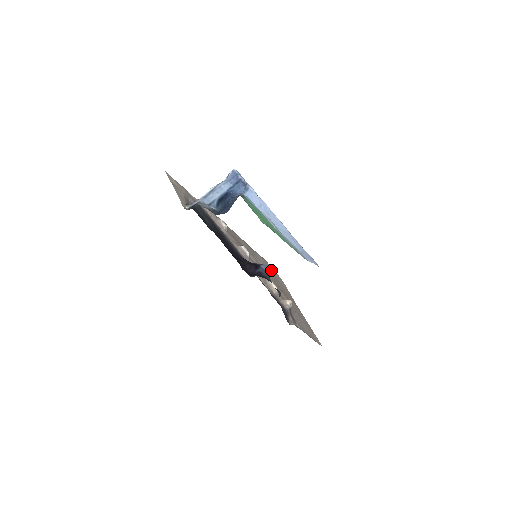
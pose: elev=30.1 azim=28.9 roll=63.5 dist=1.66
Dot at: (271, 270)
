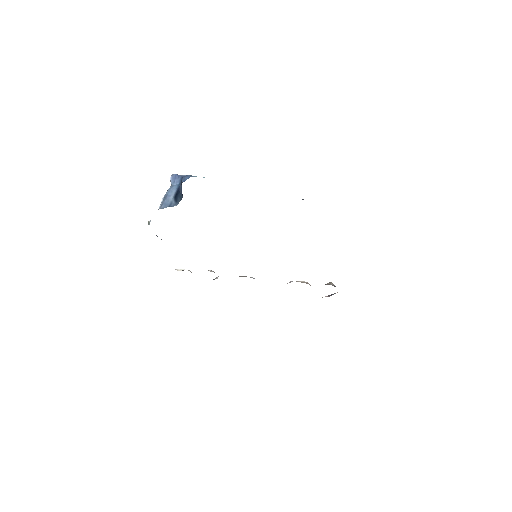
Dot at: occluded
